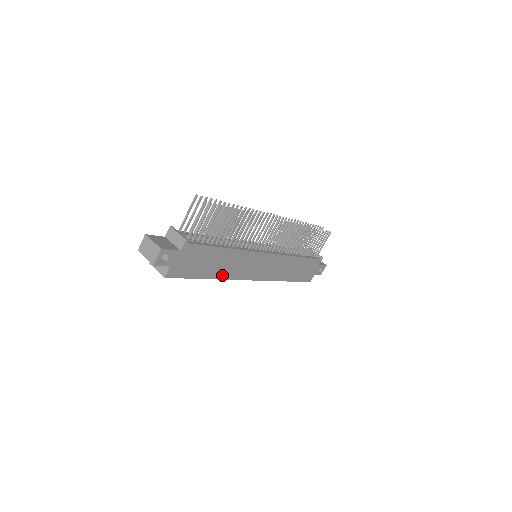
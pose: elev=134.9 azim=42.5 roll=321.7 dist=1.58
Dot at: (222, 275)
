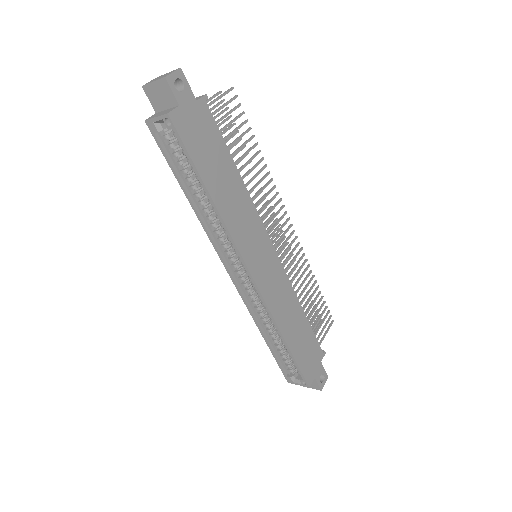
Dot at: (223, 210)
